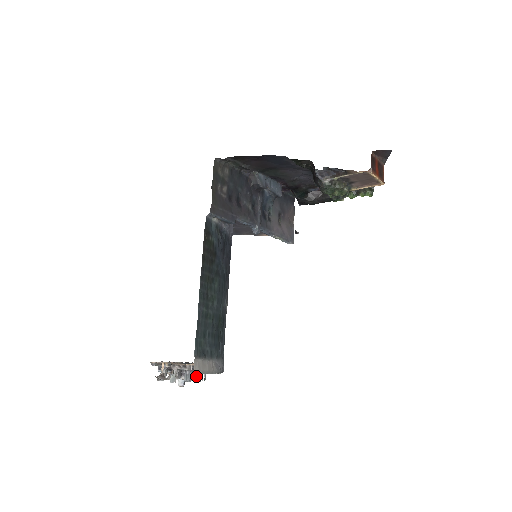
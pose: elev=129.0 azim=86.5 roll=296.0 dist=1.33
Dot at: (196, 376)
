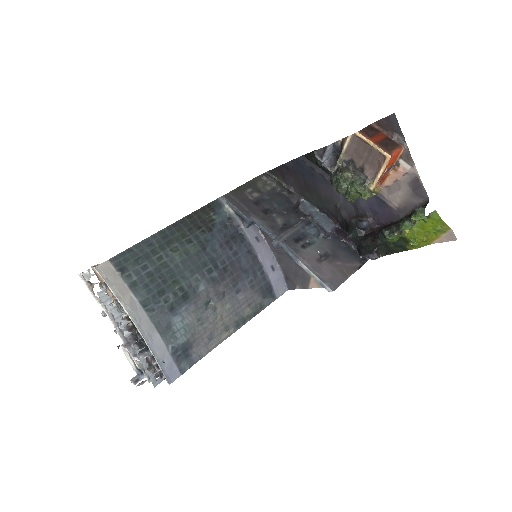
Dot at: (116, 312)
